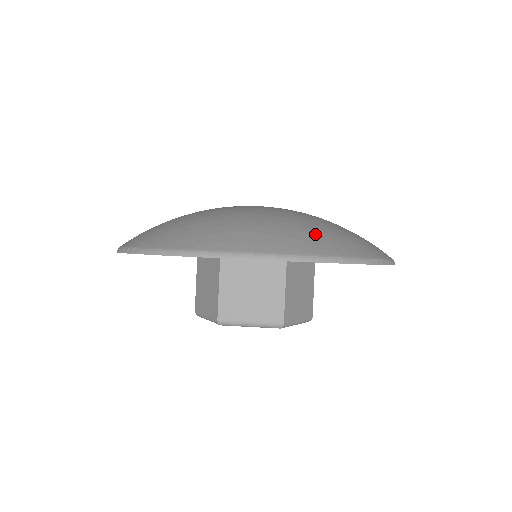
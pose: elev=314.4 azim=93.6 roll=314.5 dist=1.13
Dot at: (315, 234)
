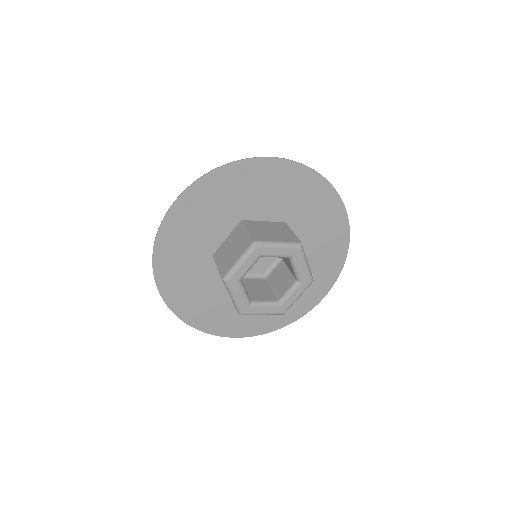
Dot at: occluded
